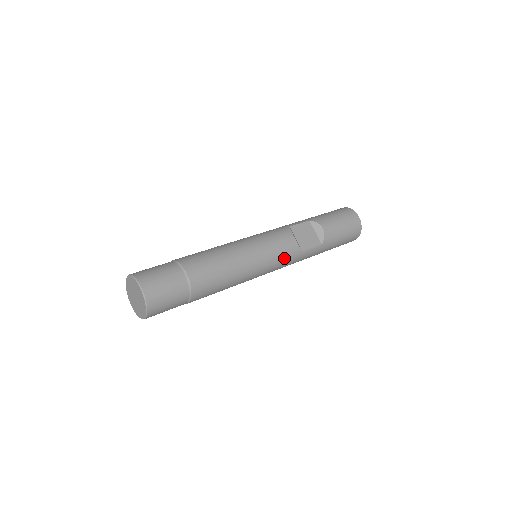
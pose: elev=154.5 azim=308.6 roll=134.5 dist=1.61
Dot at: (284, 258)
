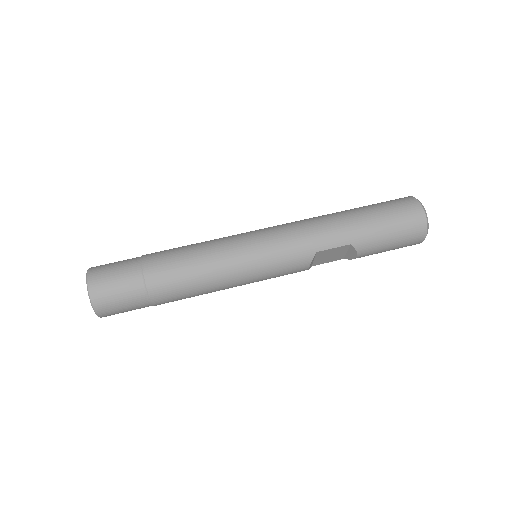
Dot at: occluded
